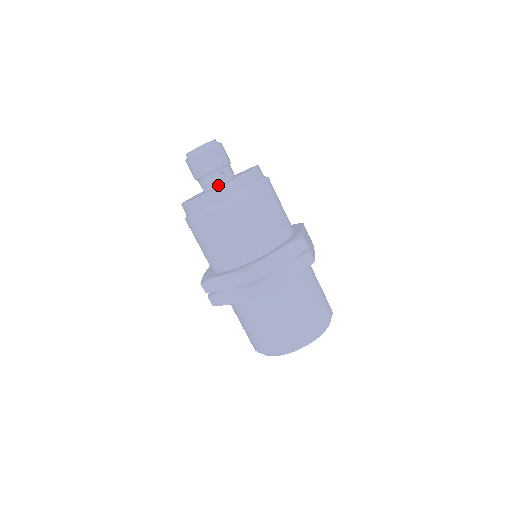
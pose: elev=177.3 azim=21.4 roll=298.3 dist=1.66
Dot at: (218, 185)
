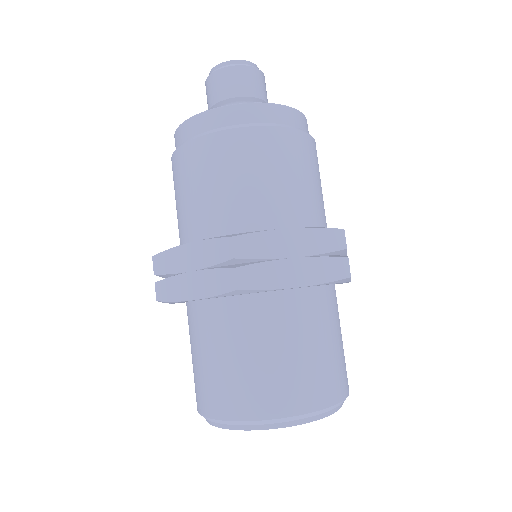
Dot at: occluded
